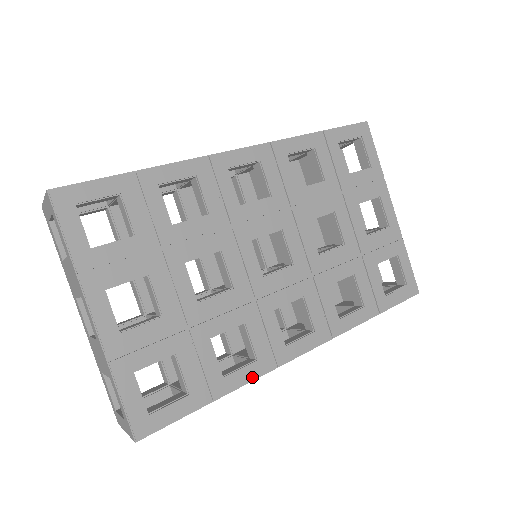
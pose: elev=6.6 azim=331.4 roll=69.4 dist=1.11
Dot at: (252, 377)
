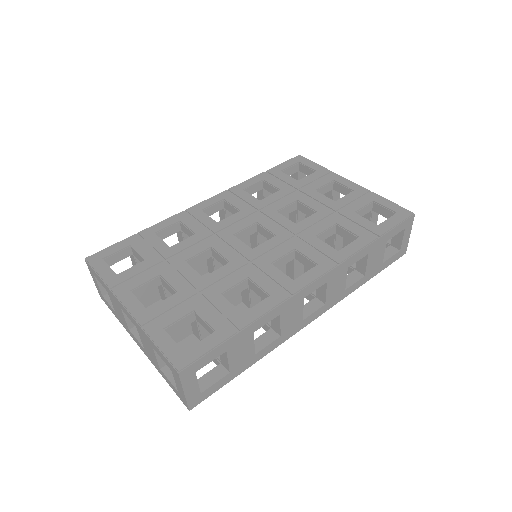
Dot at: (270, 307)
